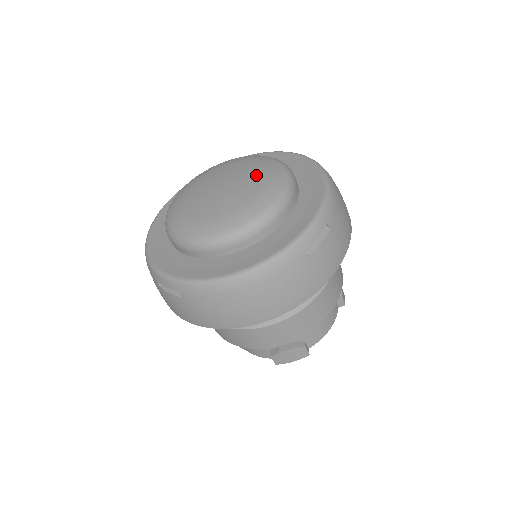
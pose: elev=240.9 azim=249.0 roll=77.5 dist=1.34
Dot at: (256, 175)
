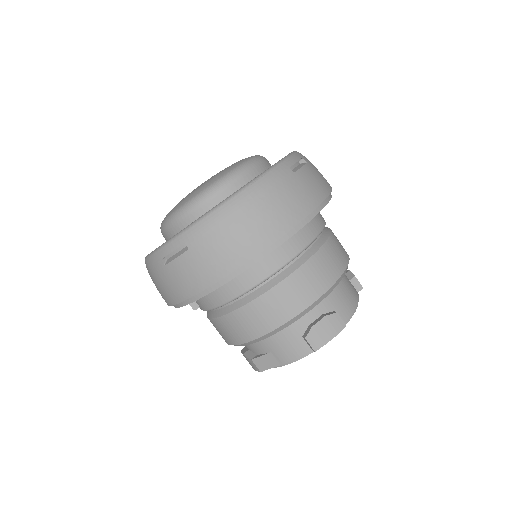
Dot at: occluded
